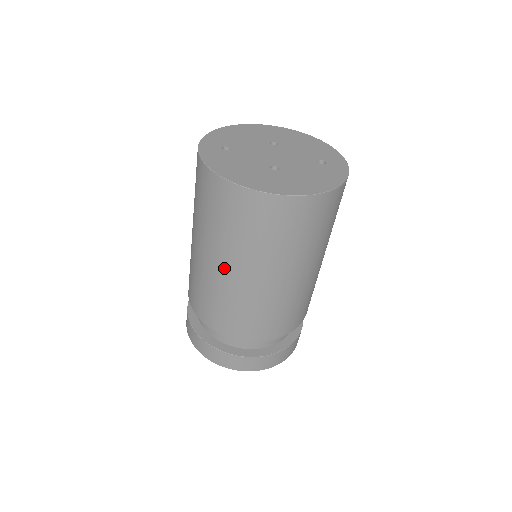
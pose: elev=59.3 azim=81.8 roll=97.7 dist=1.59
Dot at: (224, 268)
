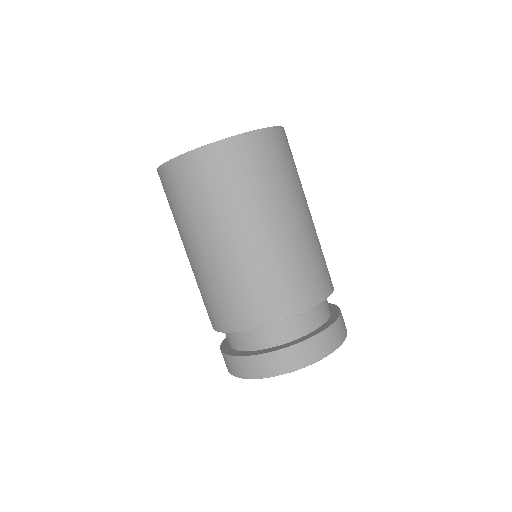
Dot at: (195, 251)
